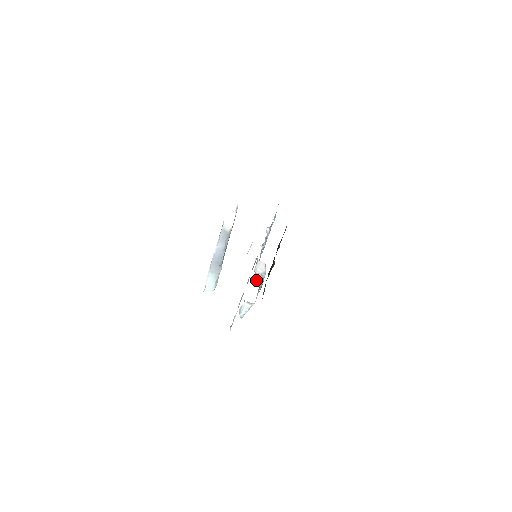
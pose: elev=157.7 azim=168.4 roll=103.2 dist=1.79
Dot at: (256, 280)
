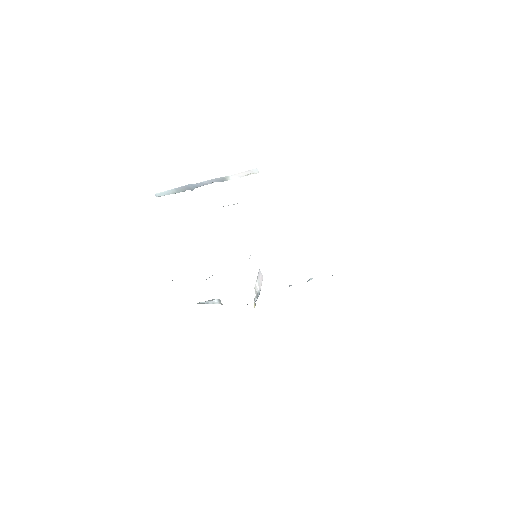
Dot at: (254, 303)
